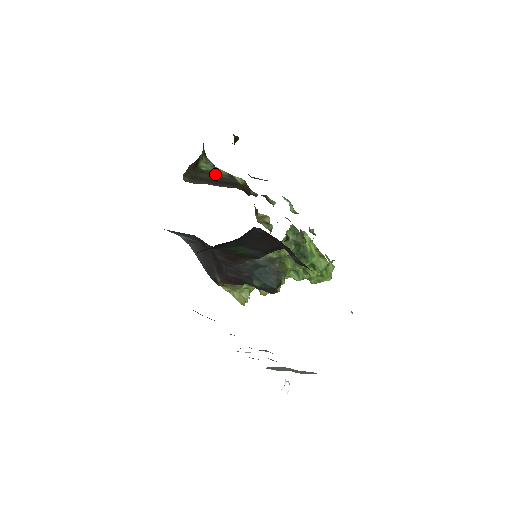
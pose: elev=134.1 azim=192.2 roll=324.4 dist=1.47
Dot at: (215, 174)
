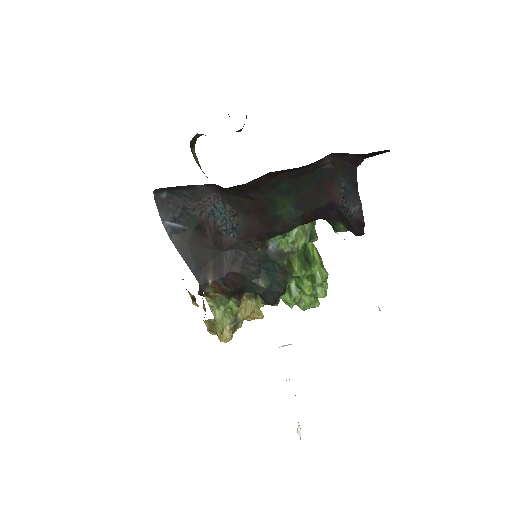
Dot at: occluded
